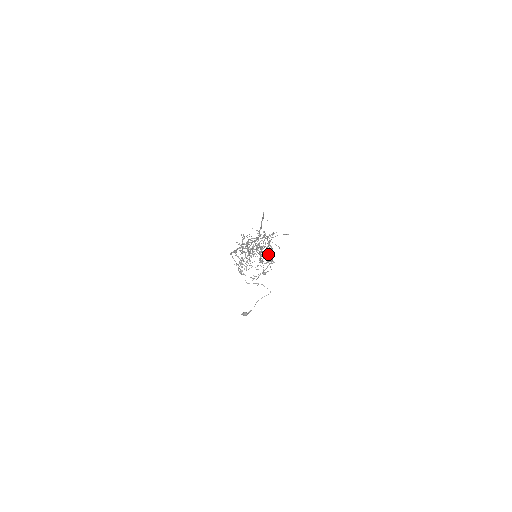
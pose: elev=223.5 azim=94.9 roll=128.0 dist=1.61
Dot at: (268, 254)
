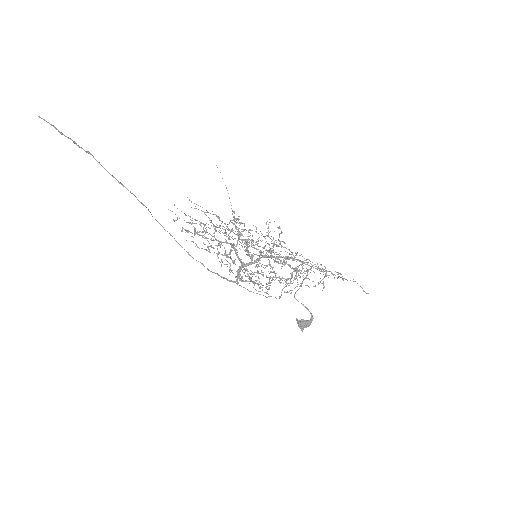
Dot at: occluded
